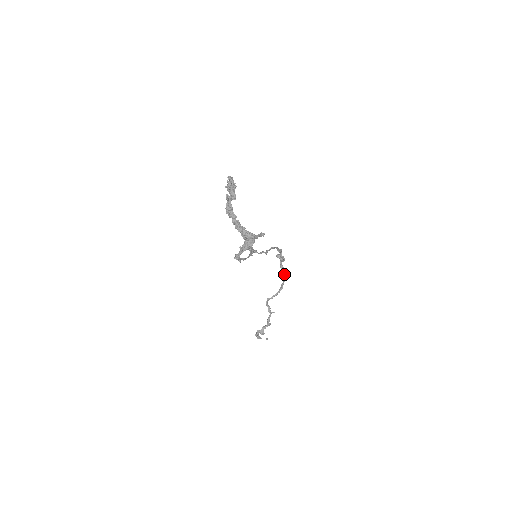
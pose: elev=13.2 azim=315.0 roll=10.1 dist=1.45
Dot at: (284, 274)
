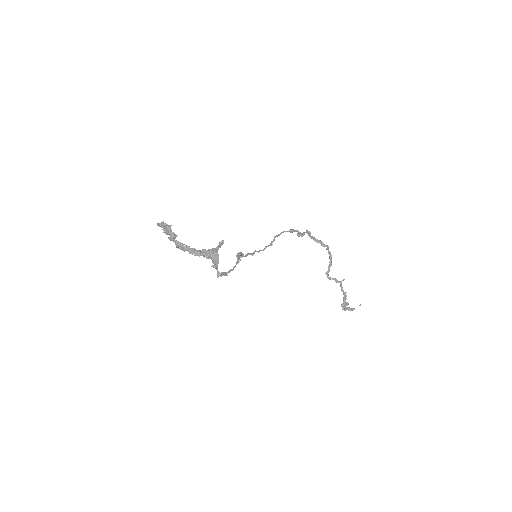
Dot at: (322, 243)
